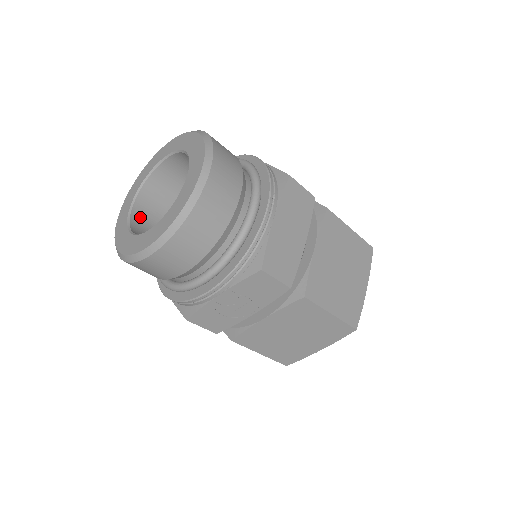
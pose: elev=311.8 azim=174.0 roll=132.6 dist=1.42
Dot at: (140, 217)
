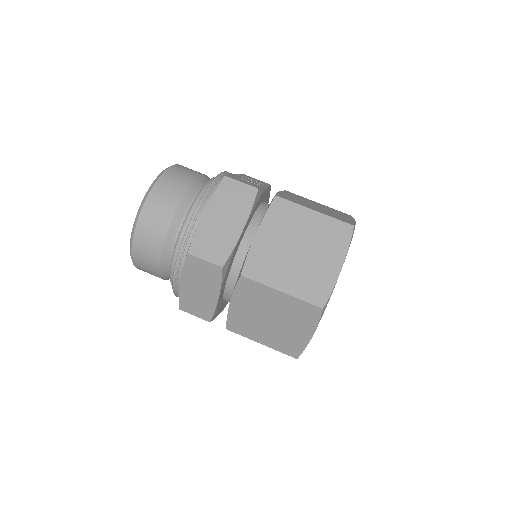
Dot at: occluded
